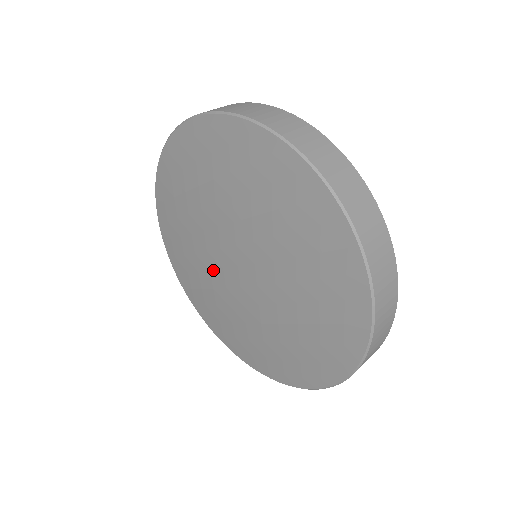
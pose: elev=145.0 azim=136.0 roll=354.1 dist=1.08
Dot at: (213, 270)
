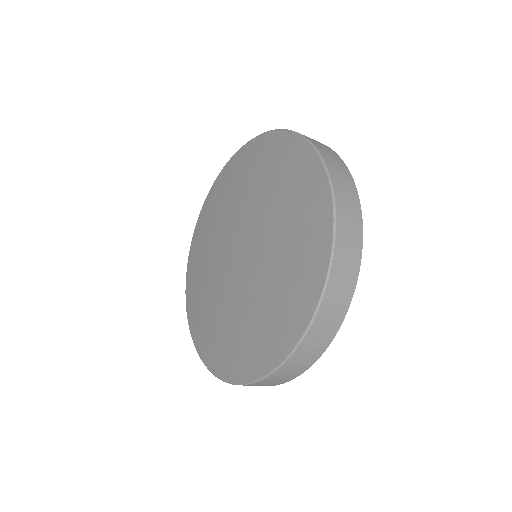
Dot at: (238, 292)
